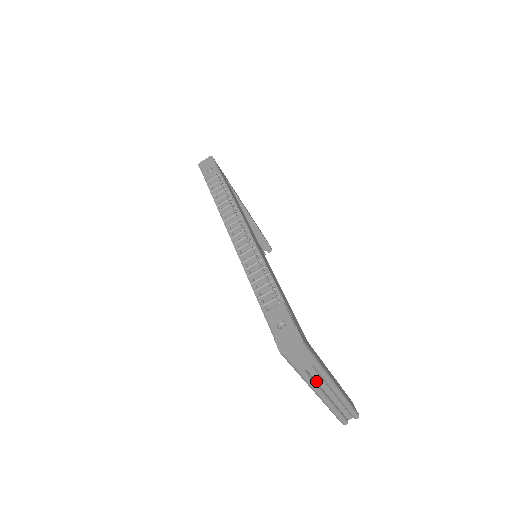
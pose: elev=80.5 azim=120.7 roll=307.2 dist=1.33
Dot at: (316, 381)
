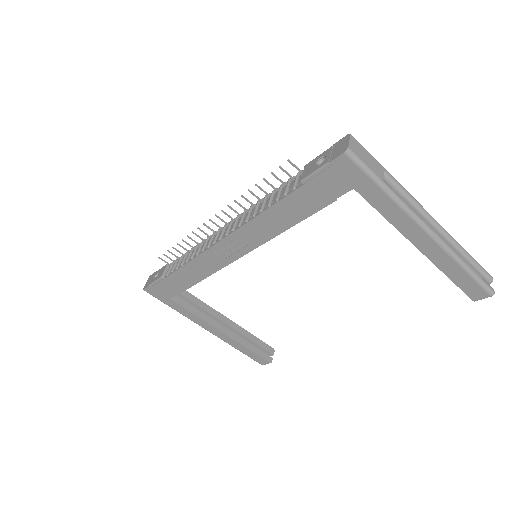
Dot at: occluded
